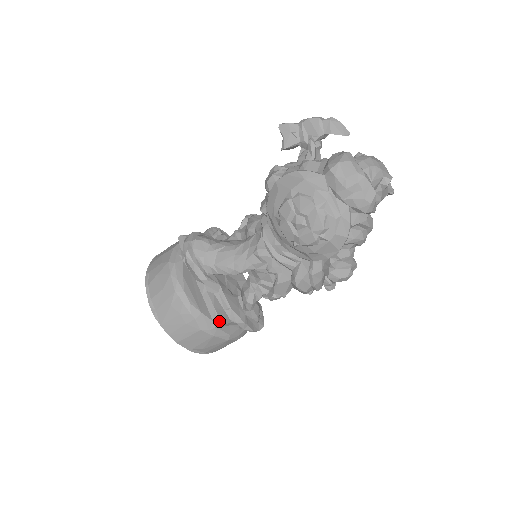
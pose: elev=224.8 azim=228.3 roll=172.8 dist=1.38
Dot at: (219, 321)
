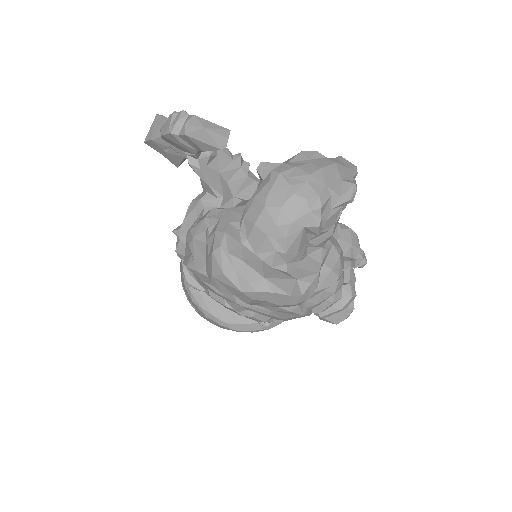
Dot at: (262, 325)
